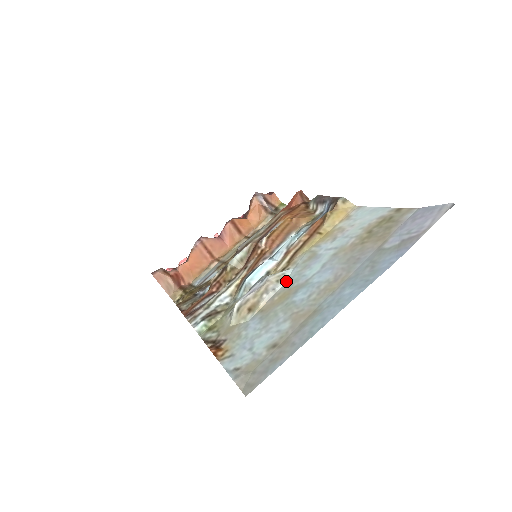
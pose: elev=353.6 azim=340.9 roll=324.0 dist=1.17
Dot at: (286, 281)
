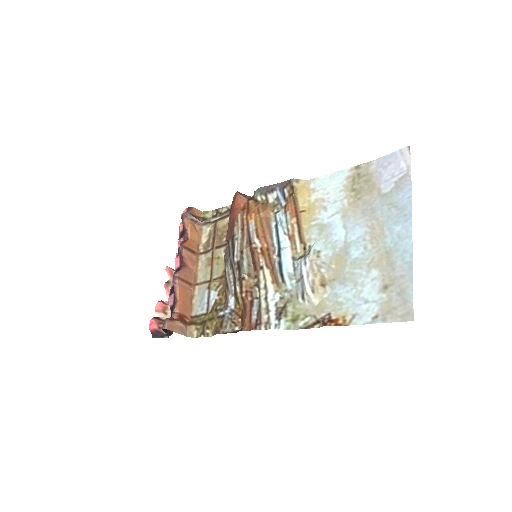
Dot at: (324, 253)
